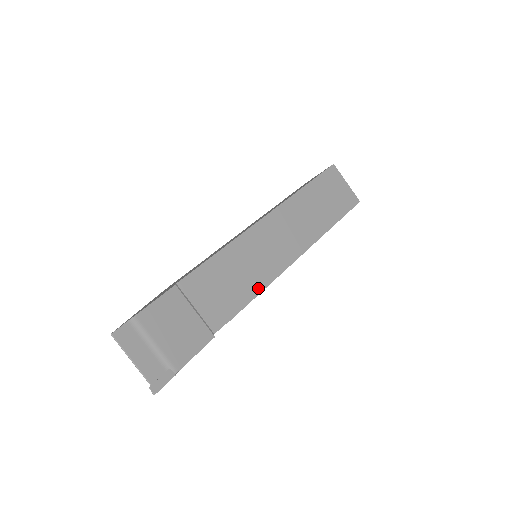
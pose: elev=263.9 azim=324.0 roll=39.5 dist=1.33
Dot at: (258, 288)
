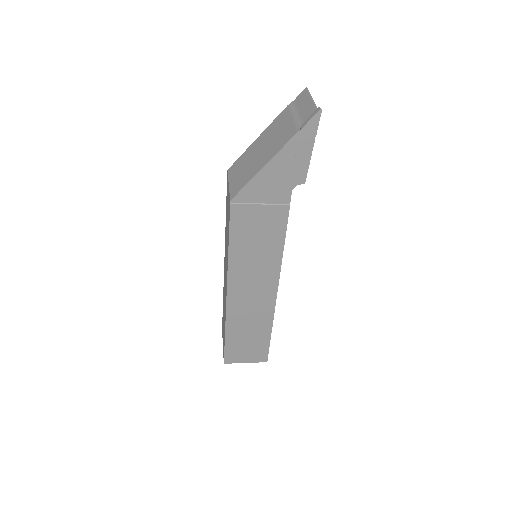
Dot at: (283, 243)
